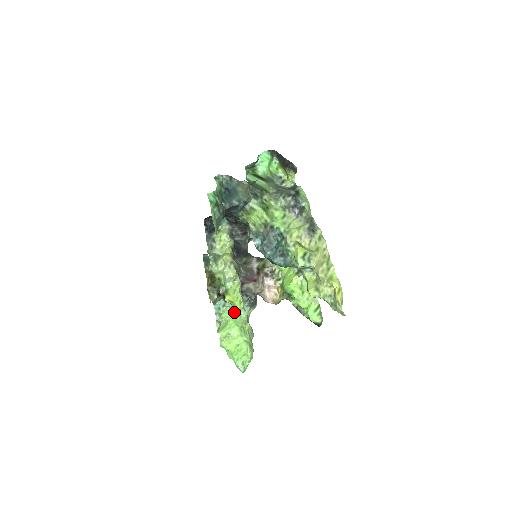
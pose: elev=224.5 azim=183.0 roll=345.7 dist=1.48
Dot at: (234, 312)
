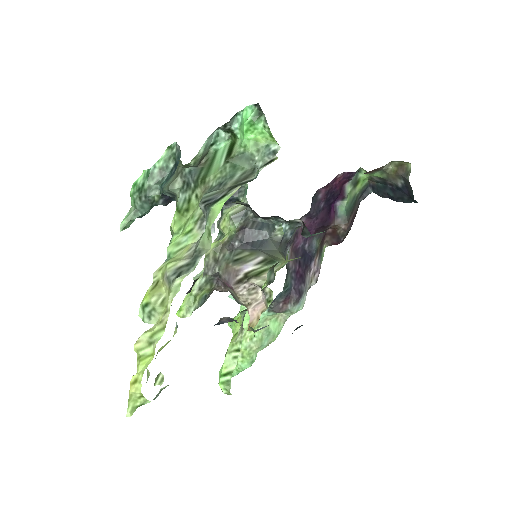
Dot at: occluded
